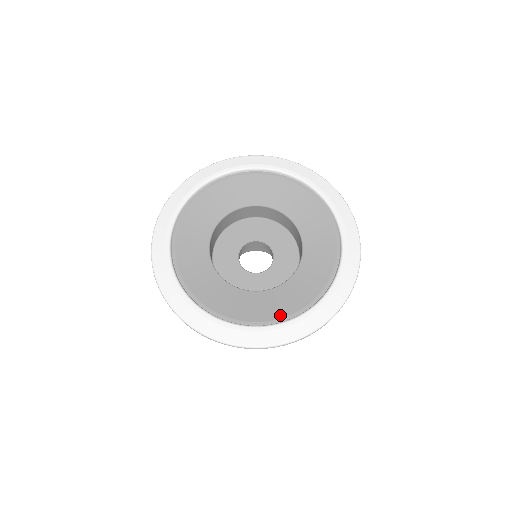
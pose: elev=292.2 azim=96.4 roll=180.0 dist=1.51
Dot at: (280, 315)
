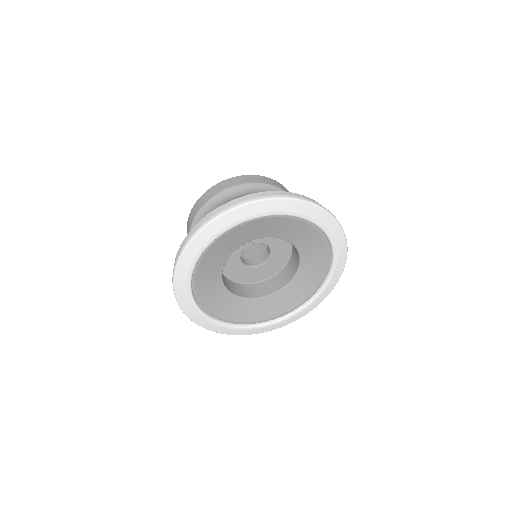
Dot at: (305, 297)
